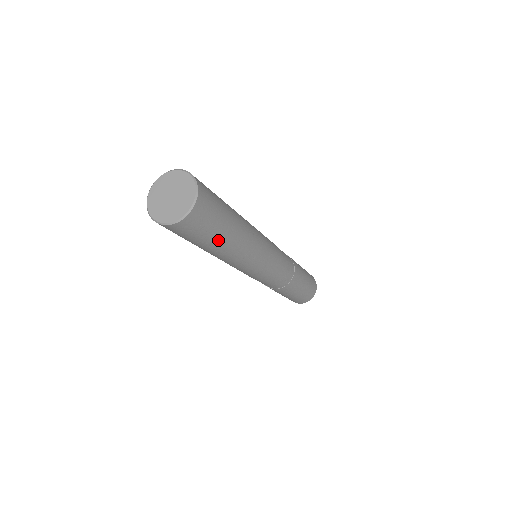
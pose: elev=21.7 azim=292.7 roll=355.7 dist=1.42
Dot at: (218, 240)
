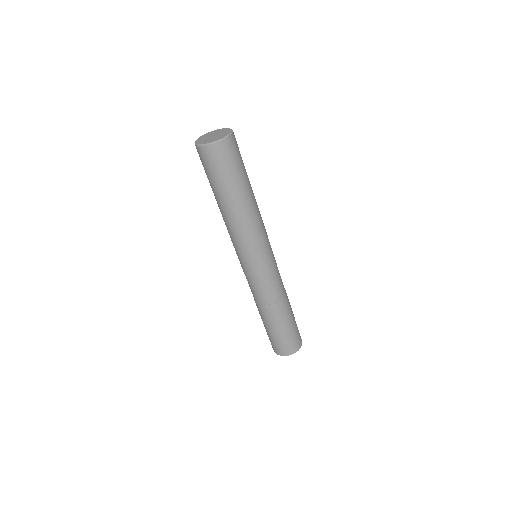
Dot at: (238, 184)
